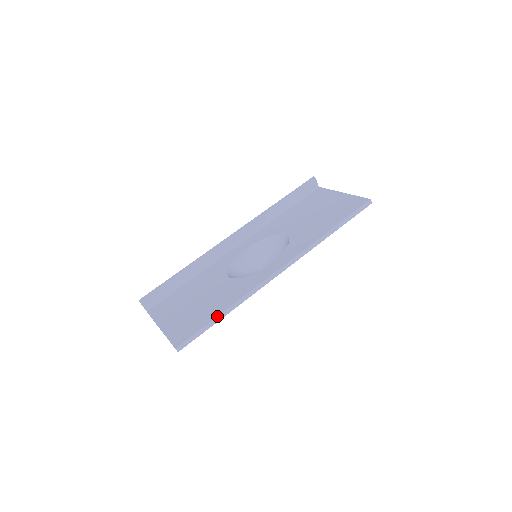
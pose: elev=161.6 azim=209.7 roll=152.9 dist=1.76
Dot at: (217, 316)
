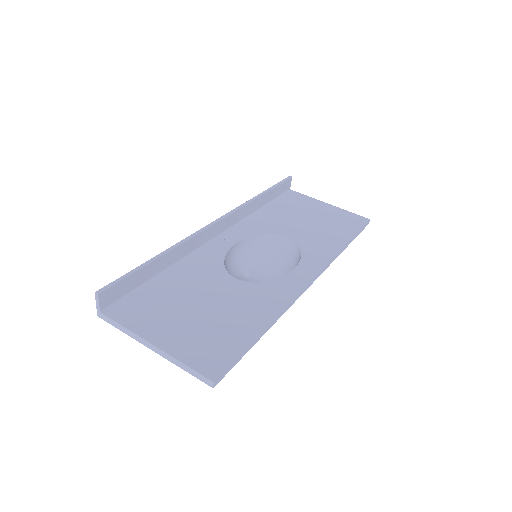
Dot at: (259, 334)
